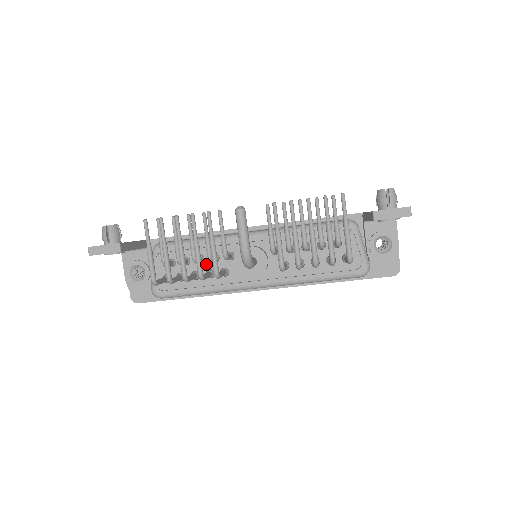
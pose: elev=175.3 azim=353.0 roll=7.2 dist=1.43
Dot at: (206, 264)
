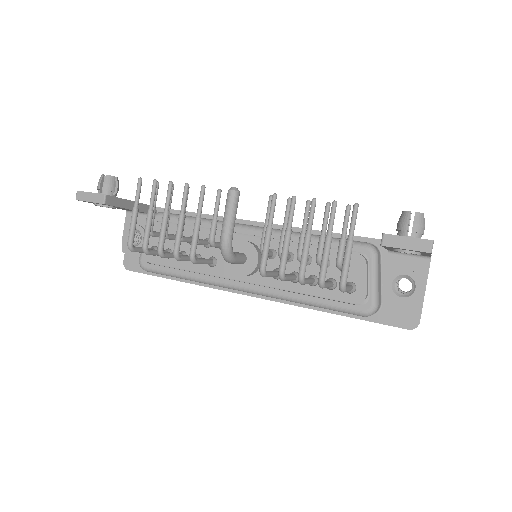
Dot at: occluded
